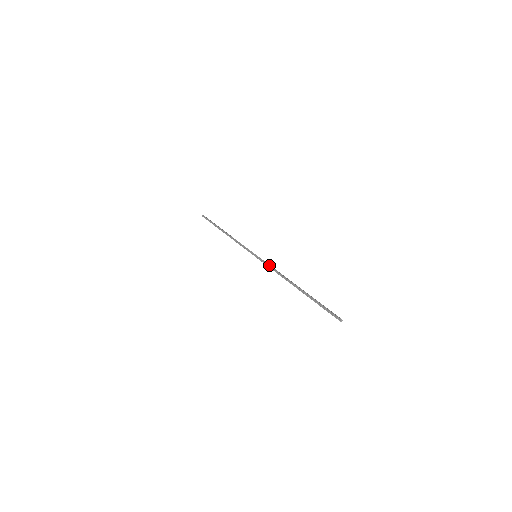
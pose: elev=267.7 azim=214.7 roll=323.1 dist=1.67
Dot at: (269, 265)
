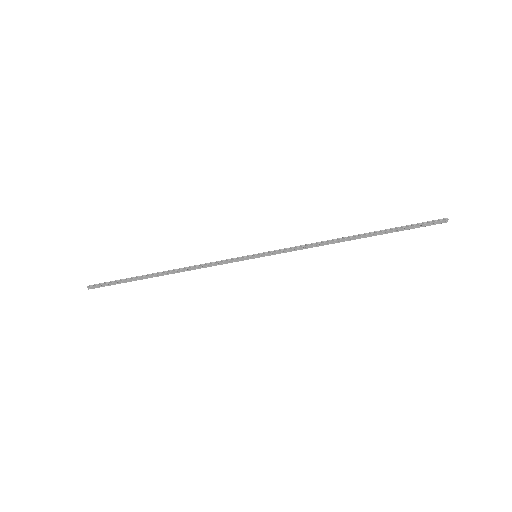
Dot at: occluded
